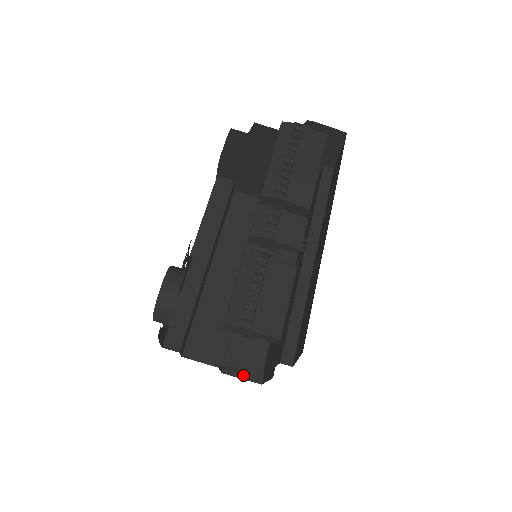
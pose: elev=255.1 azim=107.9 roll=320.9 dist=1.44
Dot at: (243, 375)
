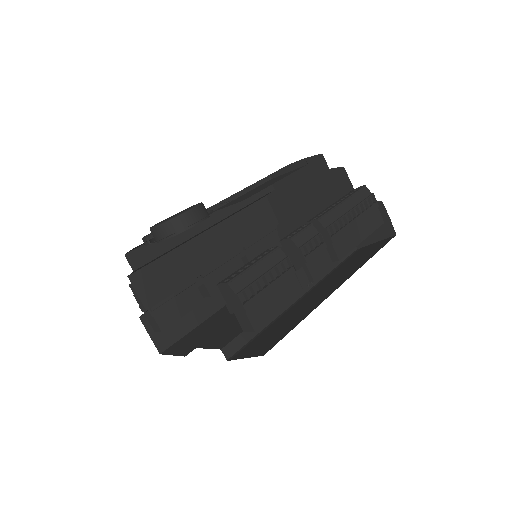
Dot at: (153, 334)
